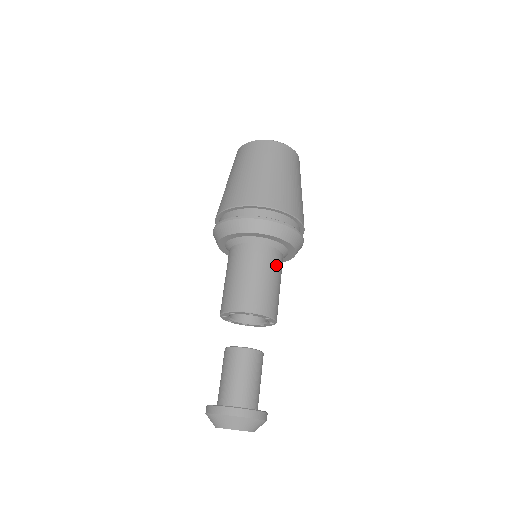
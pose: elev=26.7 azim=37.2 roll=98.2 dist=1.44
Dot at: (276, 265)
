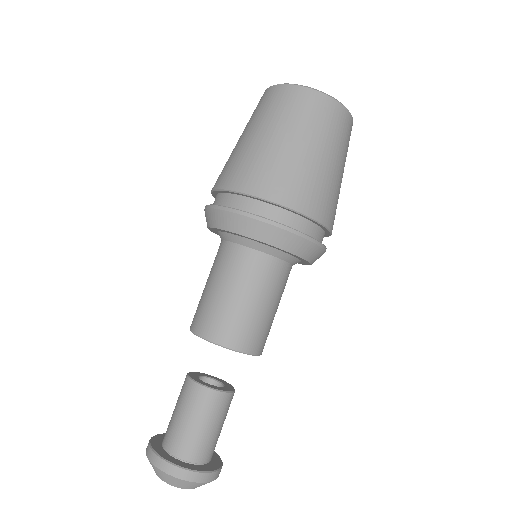
Dot at: (254, 274)
